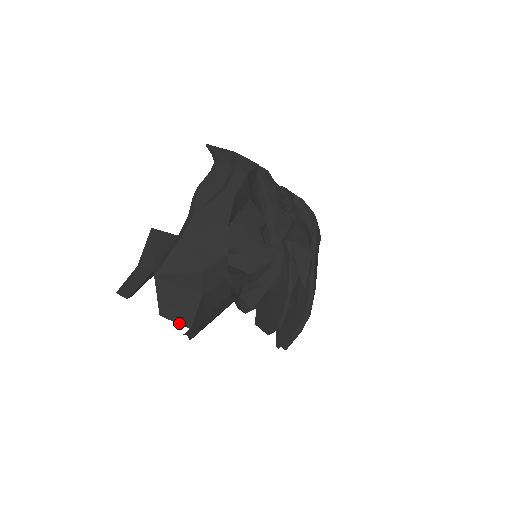
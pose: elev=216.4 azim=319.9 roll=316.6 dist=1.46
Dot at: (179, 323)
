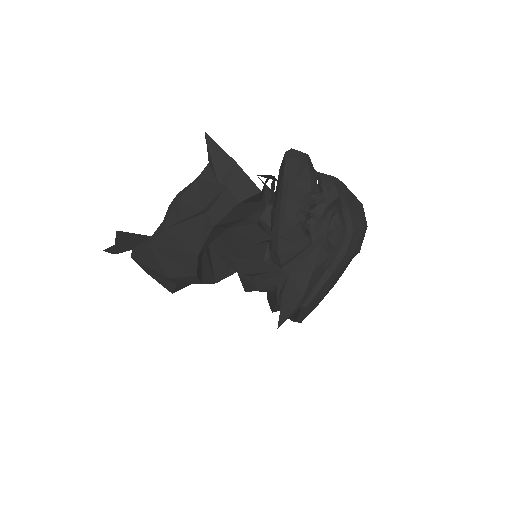
Dot at: (163, 285)
